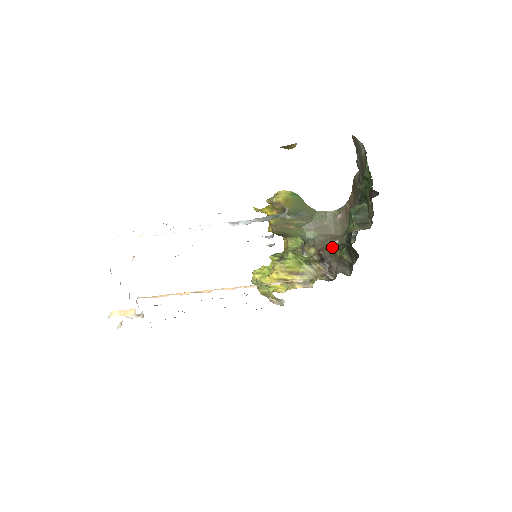
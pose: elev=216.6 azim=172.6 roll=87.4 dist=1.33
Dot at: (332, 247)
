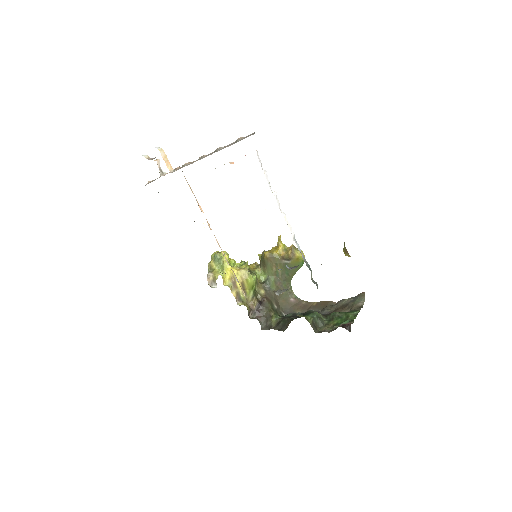
Dot at: (272, 306)
